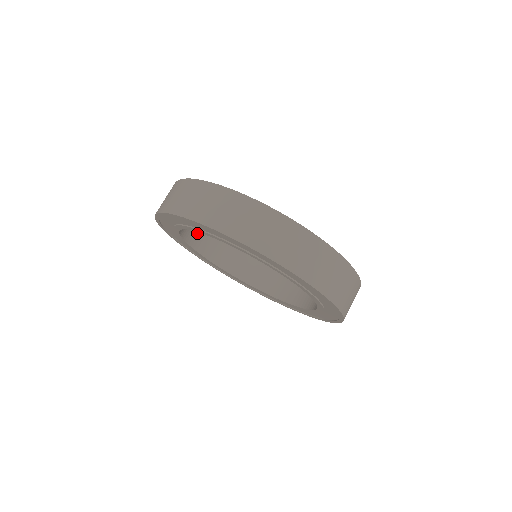
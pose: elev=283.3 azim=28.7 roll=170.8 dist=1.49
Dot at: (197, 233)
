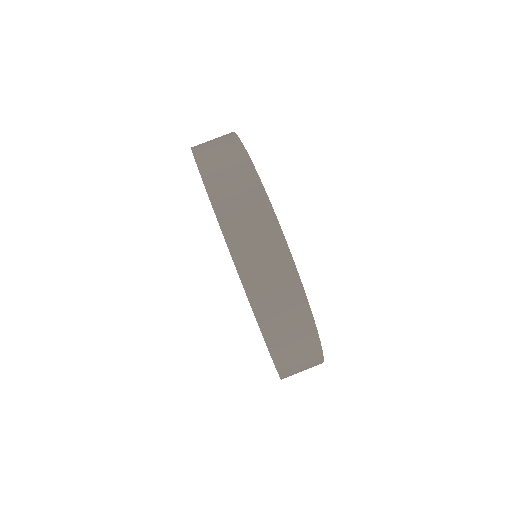
Dot at: occluded
